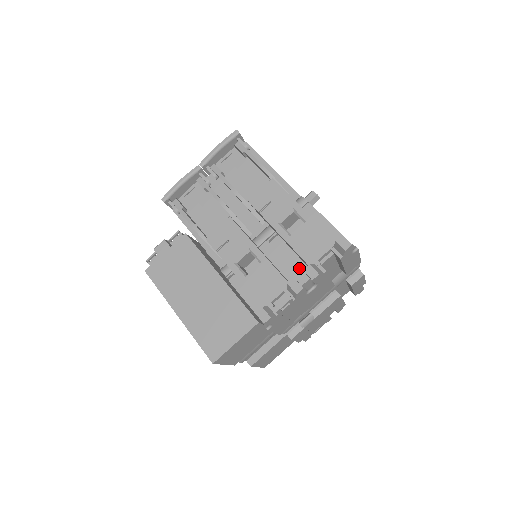
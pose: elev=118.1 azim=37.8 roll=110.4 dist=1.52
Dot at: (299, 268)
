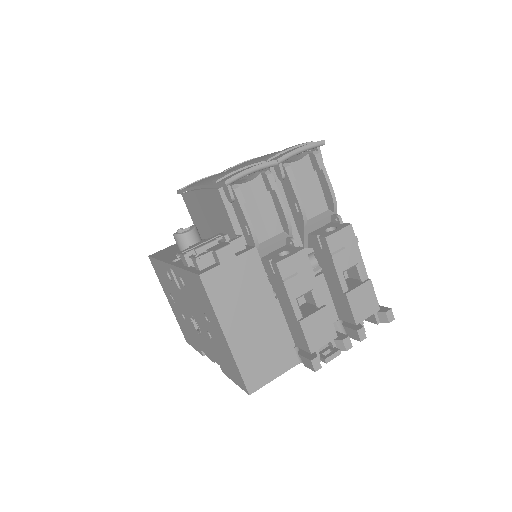
Dot at: (330, 310)
